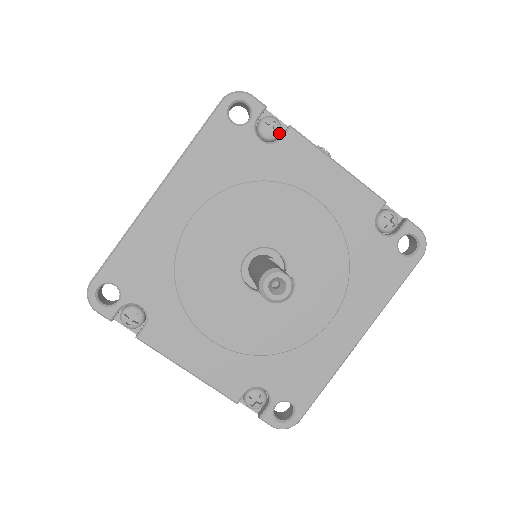
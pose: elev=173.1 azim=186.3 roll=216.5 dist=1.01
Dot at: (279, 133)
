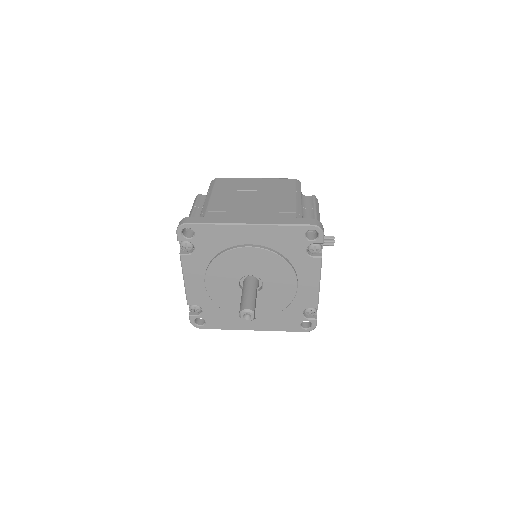
Dot at: (316, 254)
